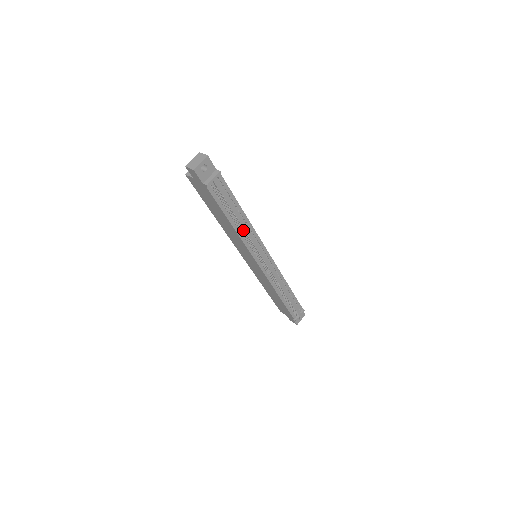
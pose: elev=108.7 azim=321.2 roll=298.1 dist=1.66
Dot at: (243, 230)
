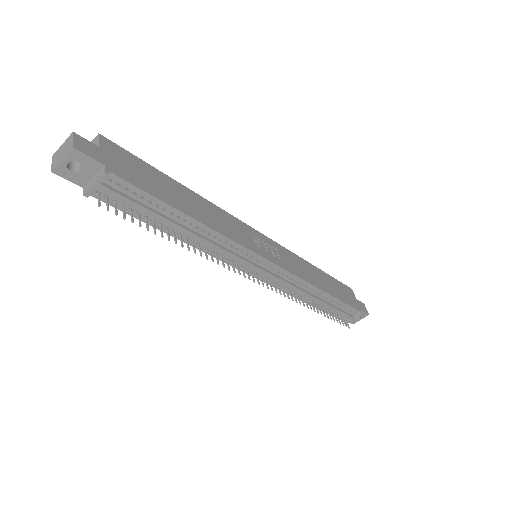
Dot at: (188, 248)
